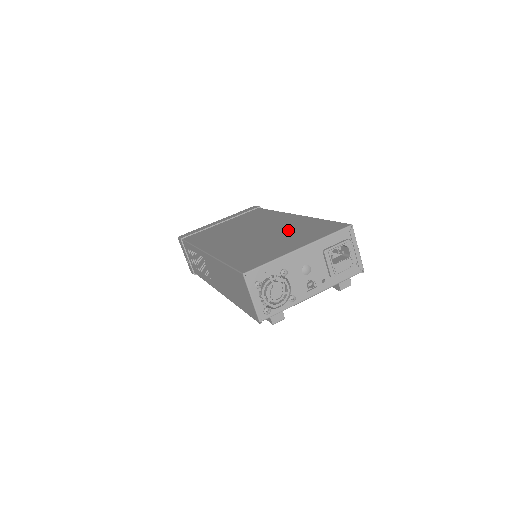
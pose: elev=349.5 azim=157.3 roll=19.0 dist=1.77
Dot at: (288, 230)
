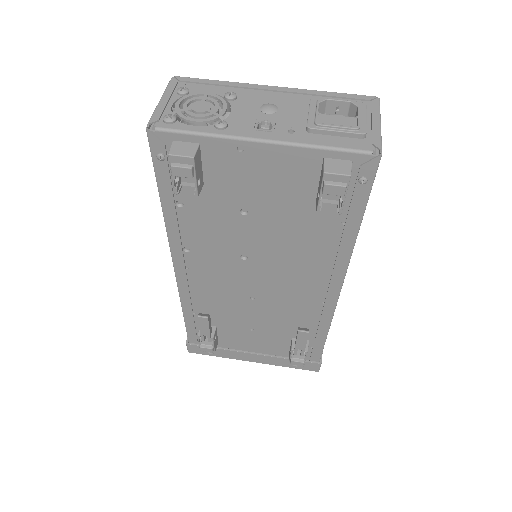
Dot at: occluded
